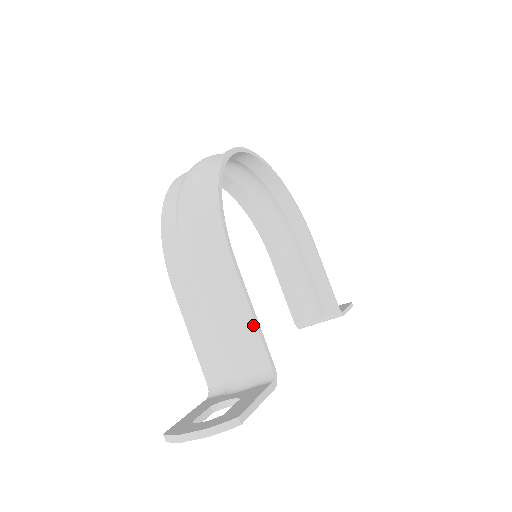
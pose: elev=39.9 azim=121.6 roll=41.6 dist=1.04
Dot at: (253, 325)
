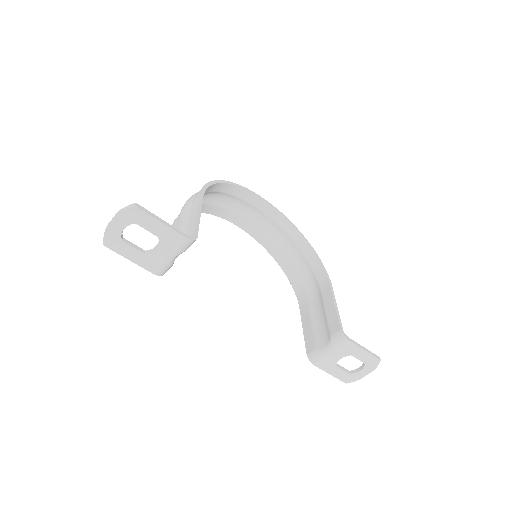
Dot at: (195, 218)
